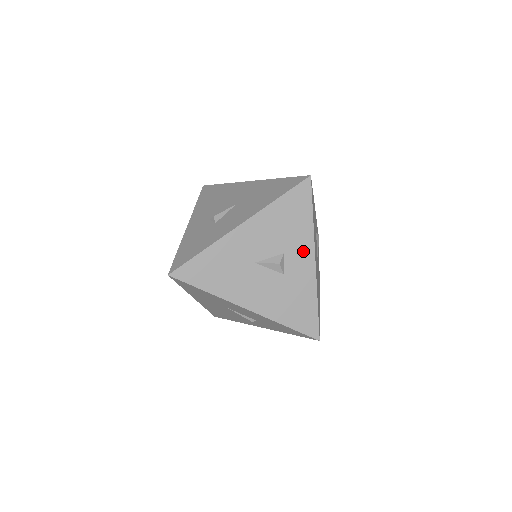
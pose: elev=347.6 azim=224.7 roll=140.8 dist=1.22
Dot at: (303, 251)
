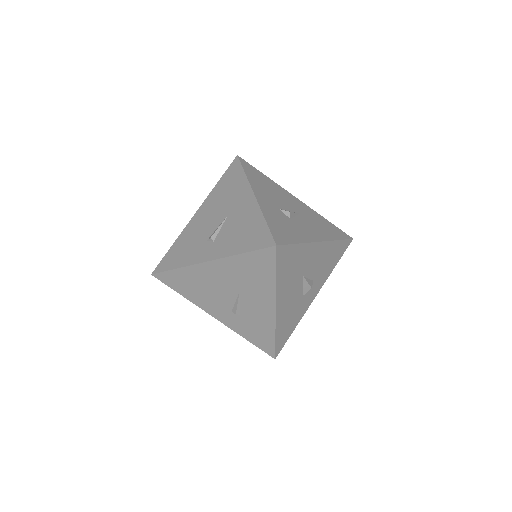
Dot at: (318, 286)
